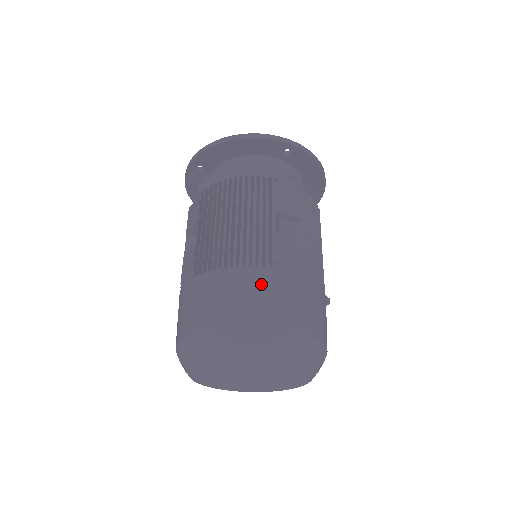
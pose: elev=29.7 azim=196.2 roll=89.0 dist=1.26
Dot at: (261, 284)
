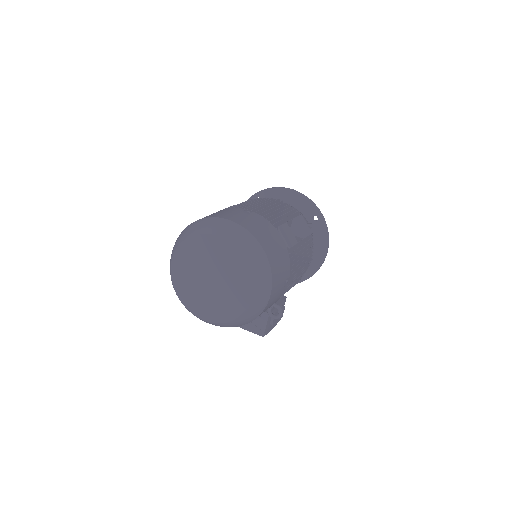
Dot at: (263, 224)
